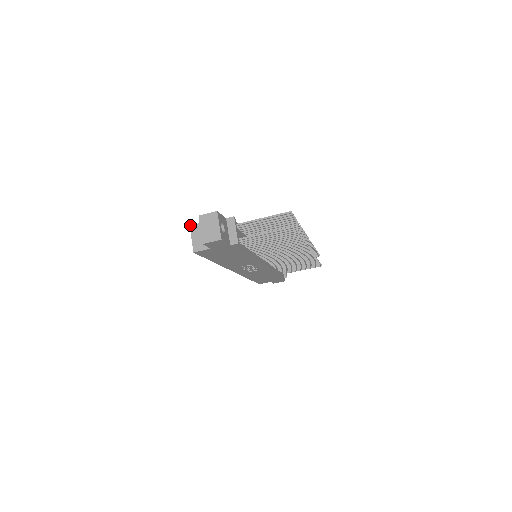
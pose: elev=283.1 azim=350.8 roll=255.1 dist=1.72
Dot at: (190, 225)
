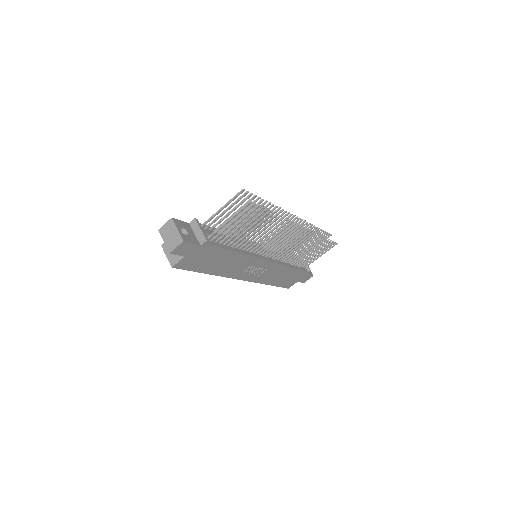
Dot at: occluded
